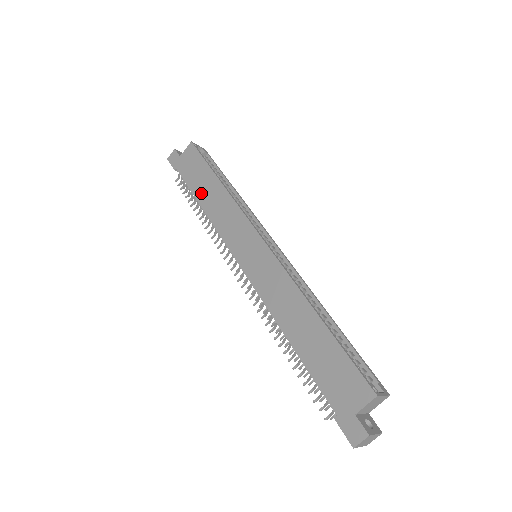
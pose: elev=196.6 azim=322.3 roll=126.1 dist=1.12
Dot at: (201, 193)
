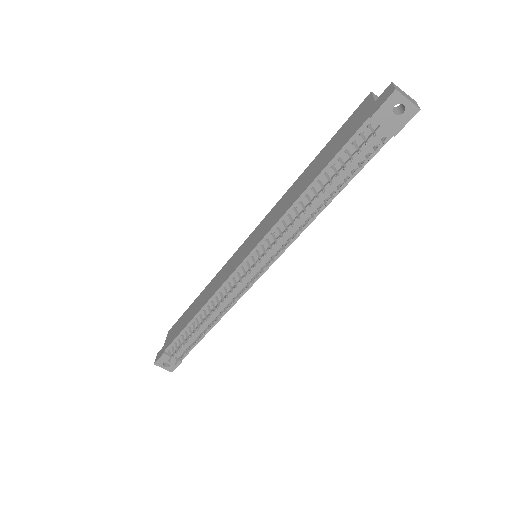
Dot at: (191, 315)
